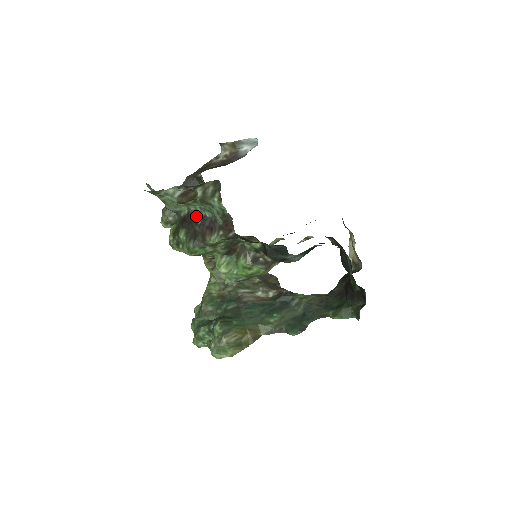
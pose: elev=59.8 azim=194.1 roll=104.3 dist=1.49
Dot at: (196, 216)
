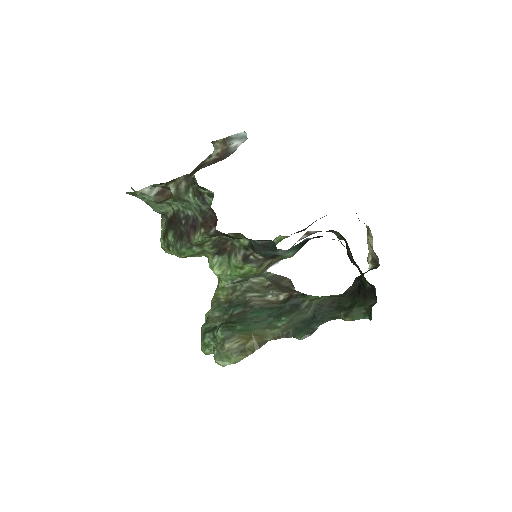
Dot at: (180, 216)
